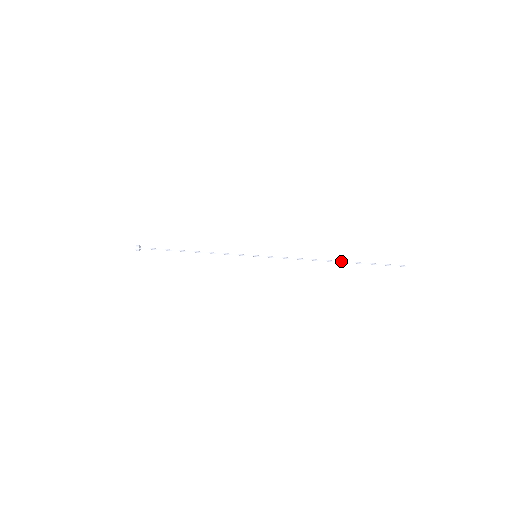
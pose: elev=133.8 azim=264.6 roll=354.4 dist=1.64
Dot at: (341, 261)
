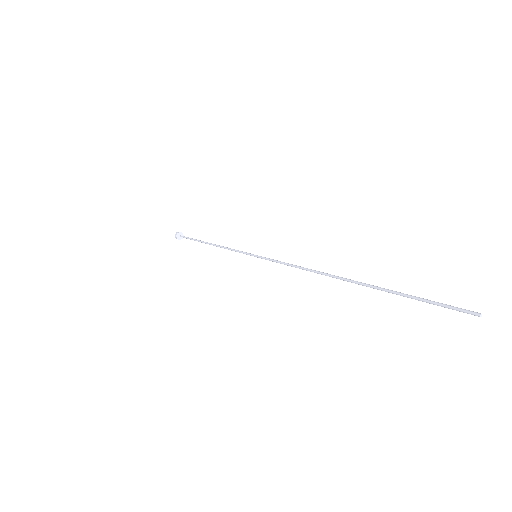
Dot at: occluded
